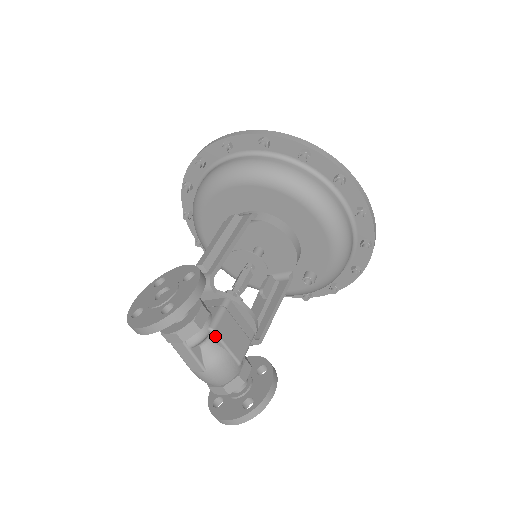
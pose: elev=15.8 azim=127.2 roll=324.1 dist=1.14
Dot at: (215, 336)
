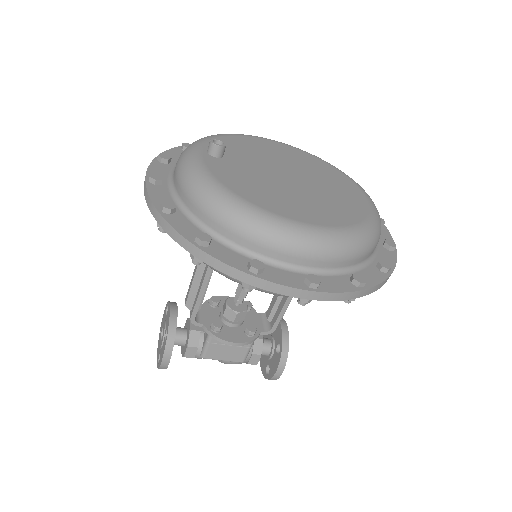
Dot at: (208, 358)
